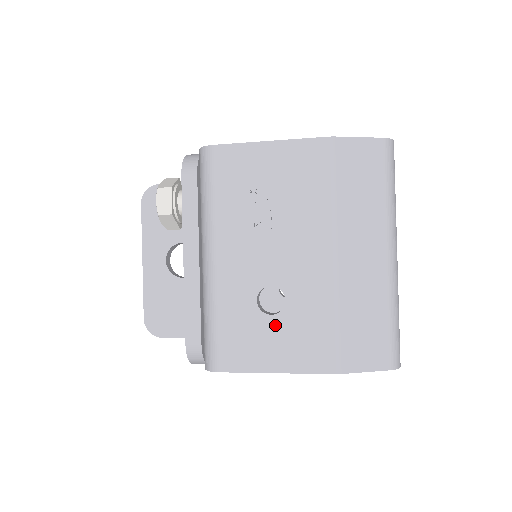
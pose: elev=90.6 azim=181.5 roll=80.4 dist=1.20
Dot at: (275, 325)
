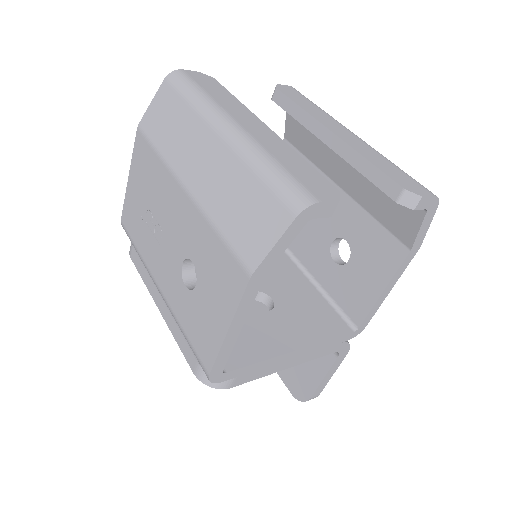
Dot at: (202, 290)
